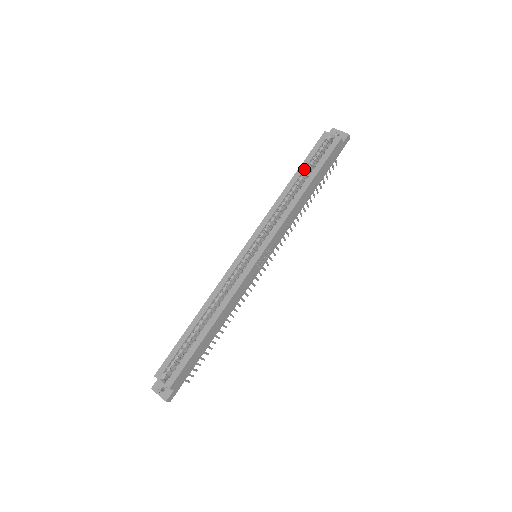
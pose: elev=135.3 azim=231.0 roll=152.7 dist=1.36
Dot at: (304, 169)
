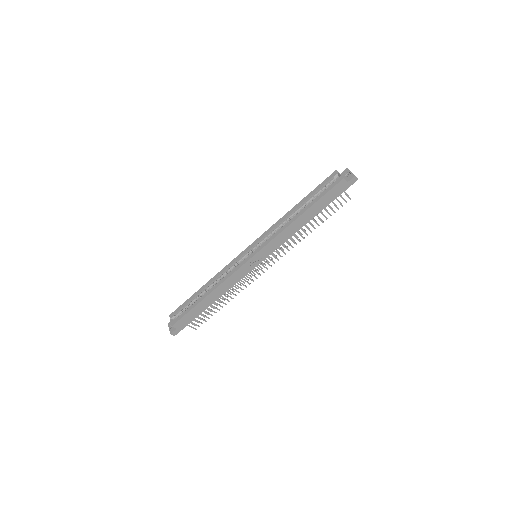
Dot at: (308, 198)
